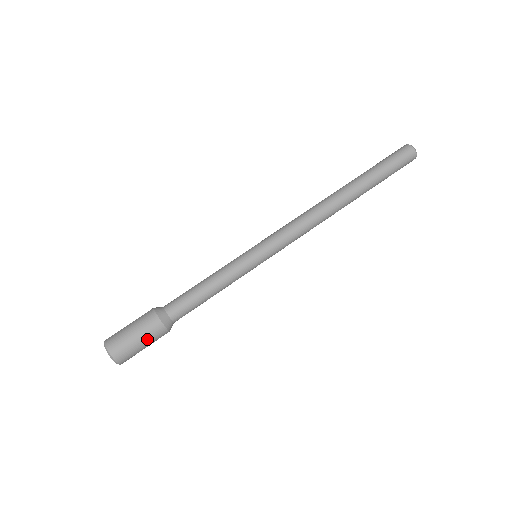
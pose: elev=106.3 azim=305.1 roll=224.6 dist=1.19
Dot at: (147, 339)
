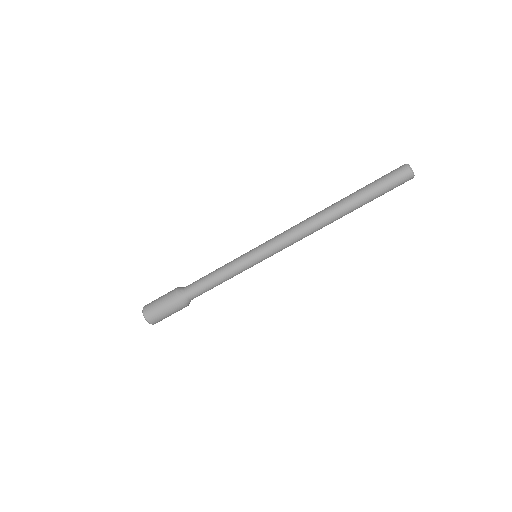
Dot at: occluded
